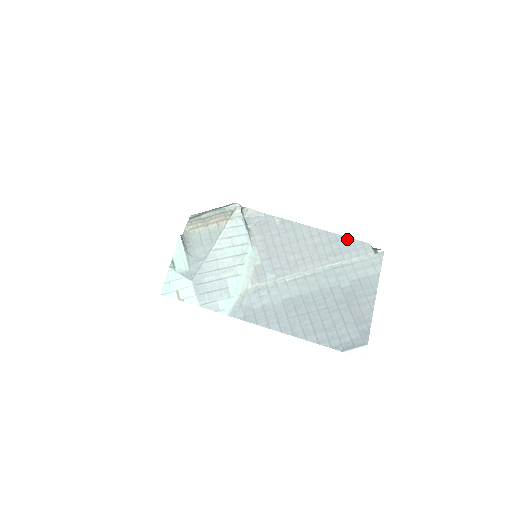
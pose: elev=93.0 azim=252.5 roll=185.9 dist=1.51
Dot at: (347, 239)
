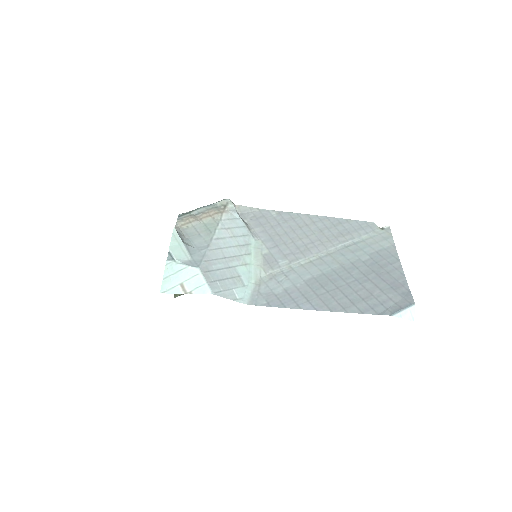
Dot at: (350, 221)
